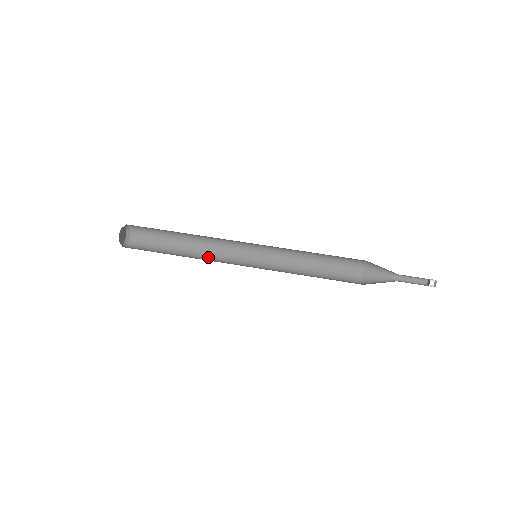
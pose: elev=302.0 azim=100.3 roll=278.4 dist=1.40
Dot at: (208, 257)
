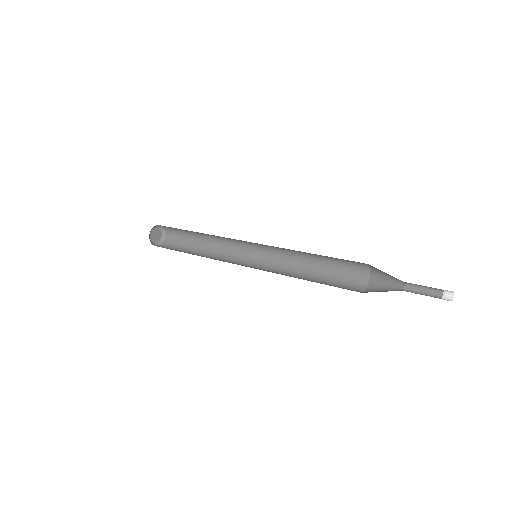
Dot at: (219, 257)
